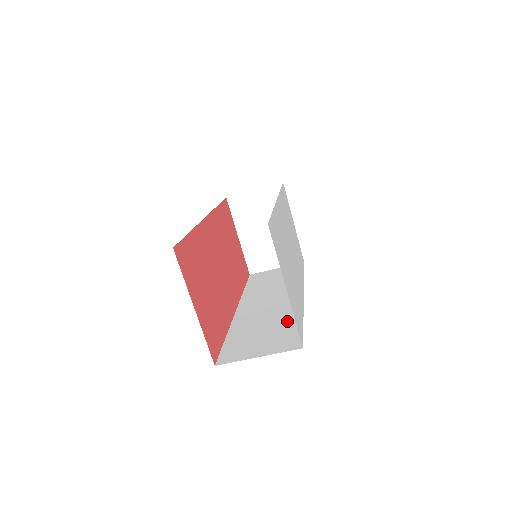
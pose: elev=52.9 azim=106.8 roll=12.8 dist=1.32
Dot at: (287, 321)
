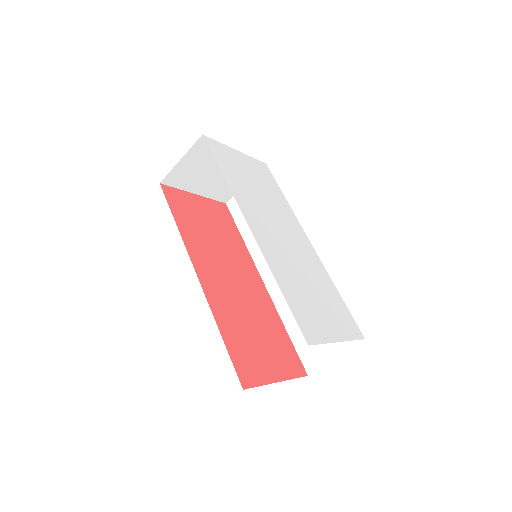
Dot at: occluded
